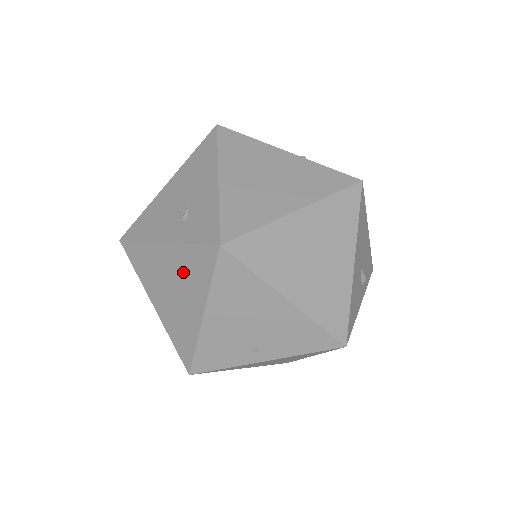
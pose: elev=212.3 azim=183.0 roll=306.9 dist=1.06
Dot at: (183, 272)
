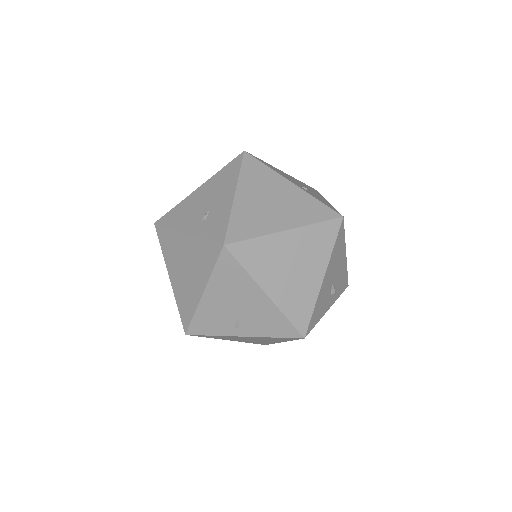
Dot at: (195, 258)
